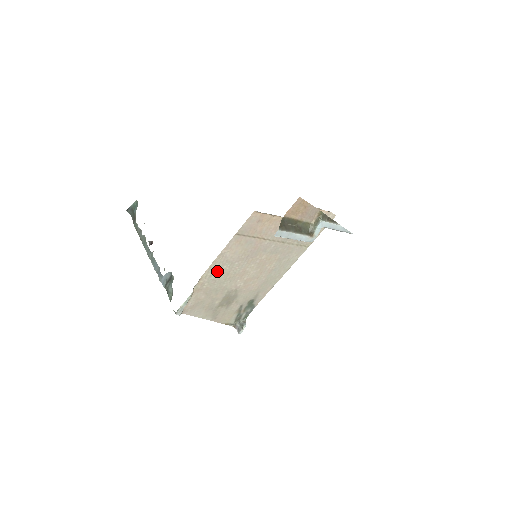
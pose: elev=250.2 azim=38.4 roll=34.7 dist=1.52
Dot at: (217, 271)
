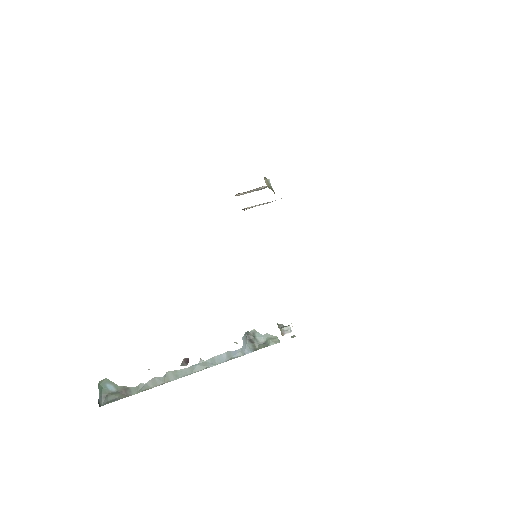
Dot at: occluded
